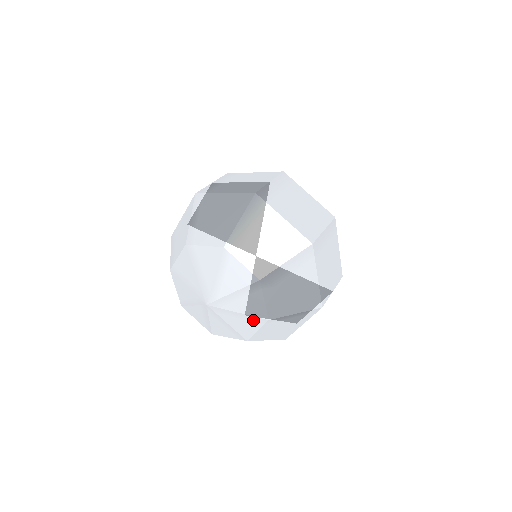
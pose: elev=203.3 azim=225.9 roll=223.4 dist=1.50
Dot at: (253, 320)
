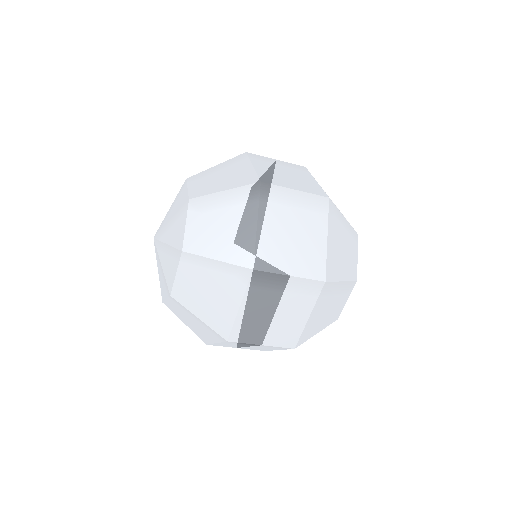
Dot at: (174, 254)
